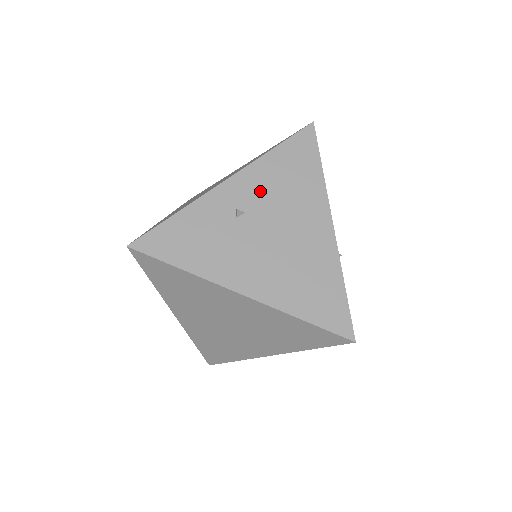
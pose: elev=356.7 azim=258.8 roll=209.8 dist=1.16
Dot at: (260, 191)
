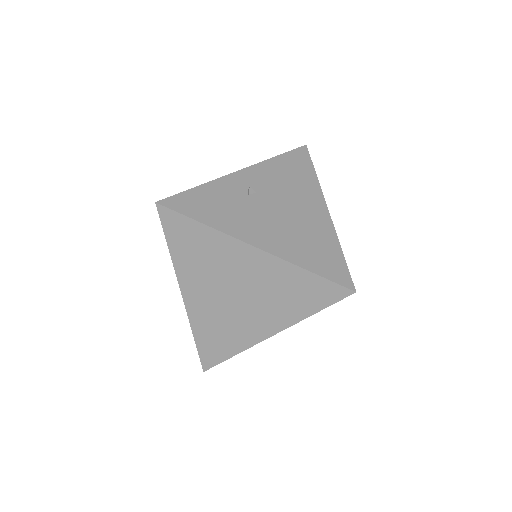
Dot at: (267, 180)
